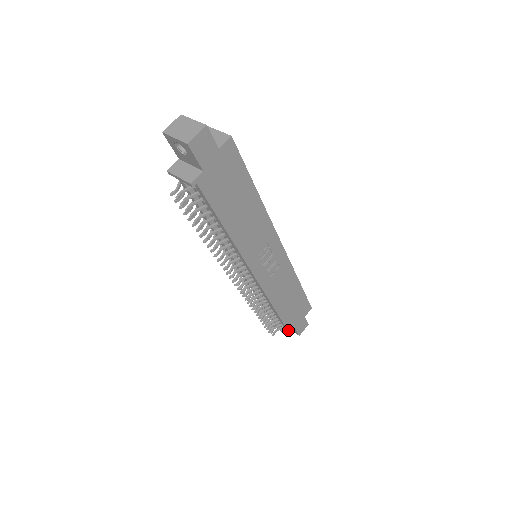
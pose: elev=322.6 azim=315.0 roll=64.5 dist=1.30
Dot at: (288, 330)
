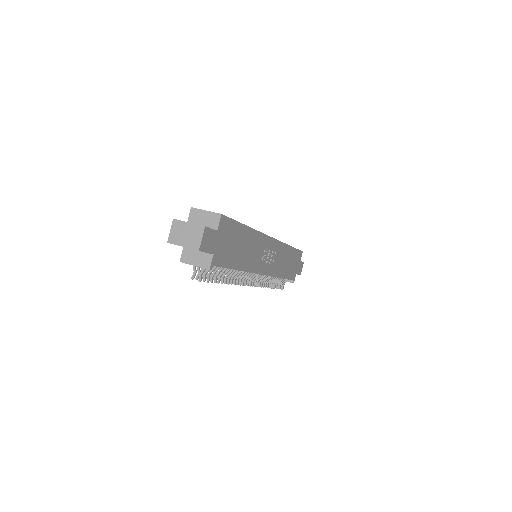
Dot at: (293, 280)
